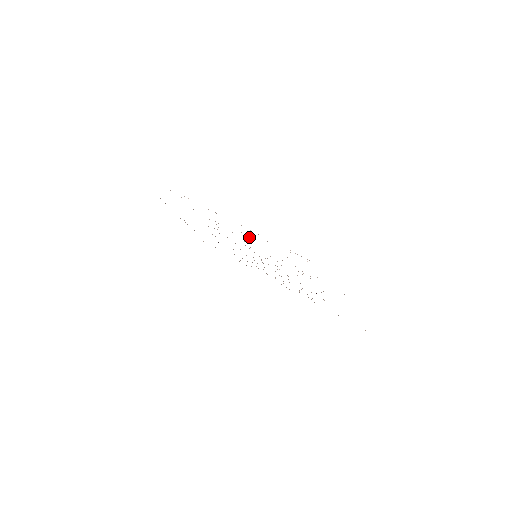
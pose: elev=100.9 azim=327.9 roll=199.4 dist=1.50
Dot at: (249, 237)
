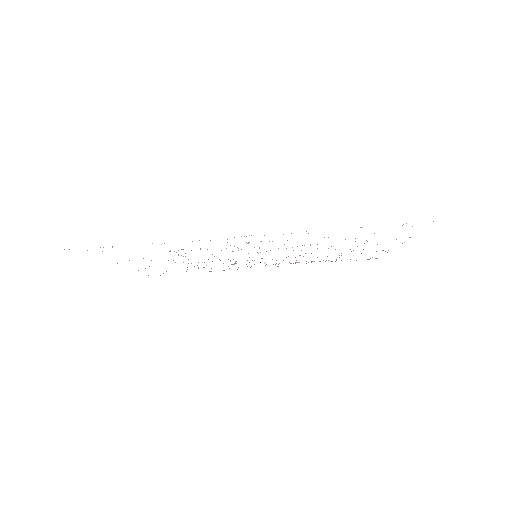
Dot at: (272, 241)
